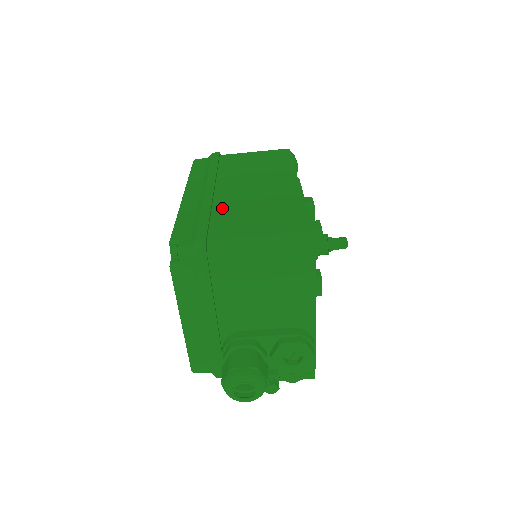
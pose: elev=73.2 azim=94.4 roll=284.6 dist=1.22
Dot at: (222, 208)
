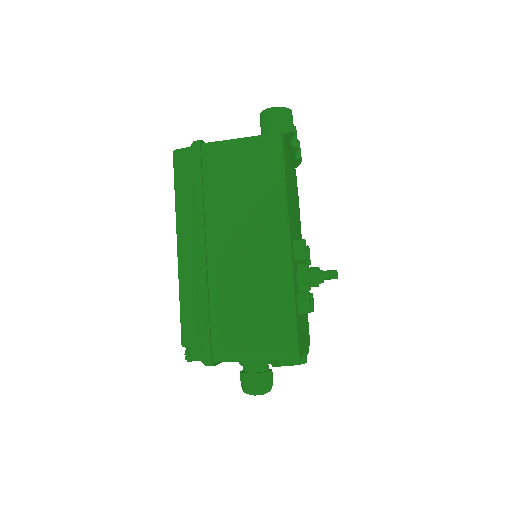
Dot at: (218, 295)
